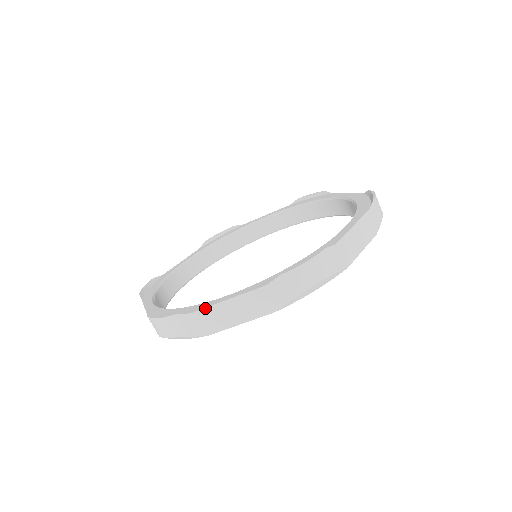
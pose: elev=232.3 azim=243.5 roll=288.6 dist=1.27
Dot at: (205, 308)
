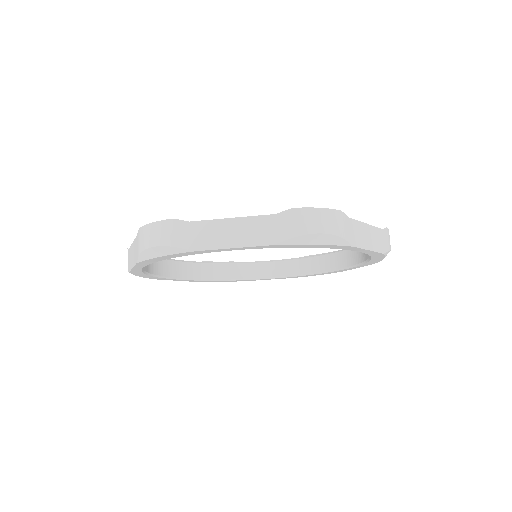
Dot at: (206, 220)
